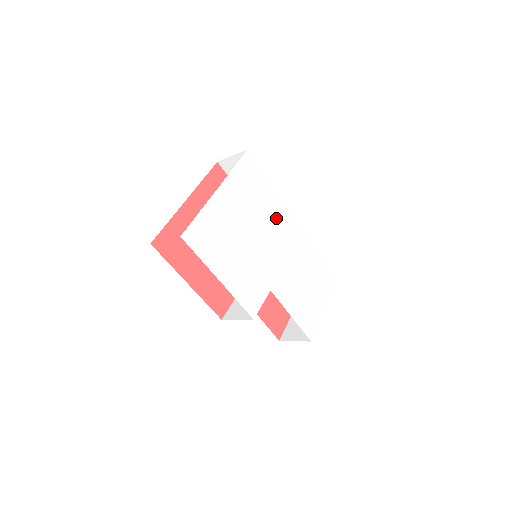
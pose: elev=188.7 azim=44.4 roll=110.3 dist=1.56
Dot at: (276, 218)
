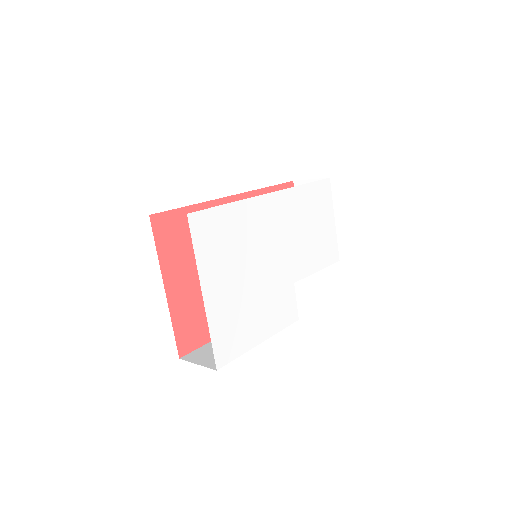
Dot at: (256, 225)
